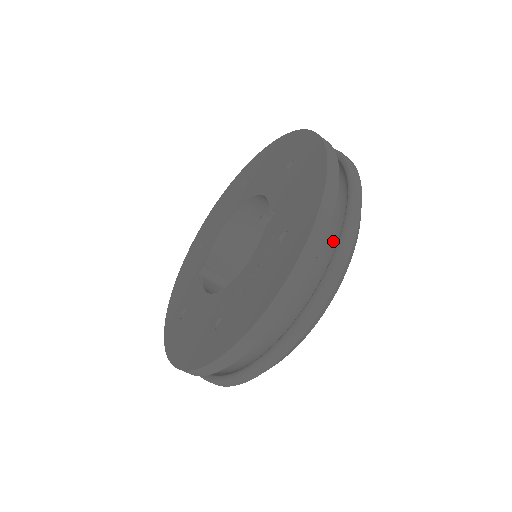
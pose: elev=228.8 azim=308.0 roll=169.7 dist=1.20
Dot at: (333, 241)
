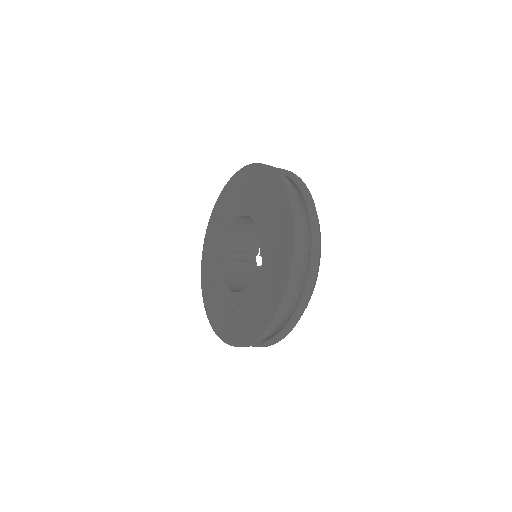
Dot at: (297, 293)
